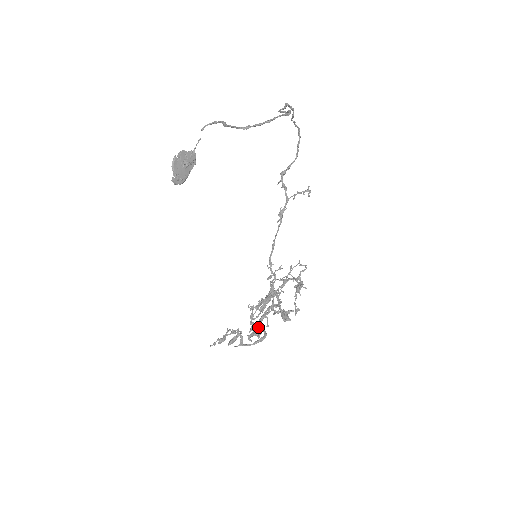
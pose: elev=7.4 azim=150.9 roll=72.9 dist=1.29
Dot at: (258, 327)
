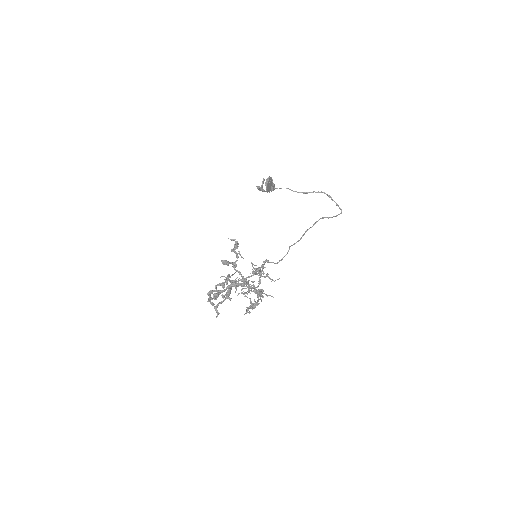
Dot at: (259, 268)
